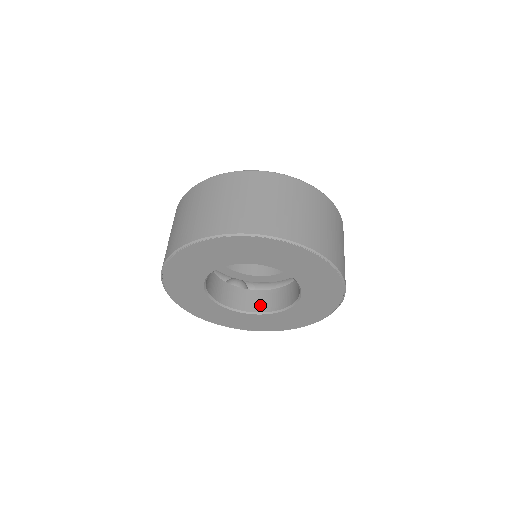
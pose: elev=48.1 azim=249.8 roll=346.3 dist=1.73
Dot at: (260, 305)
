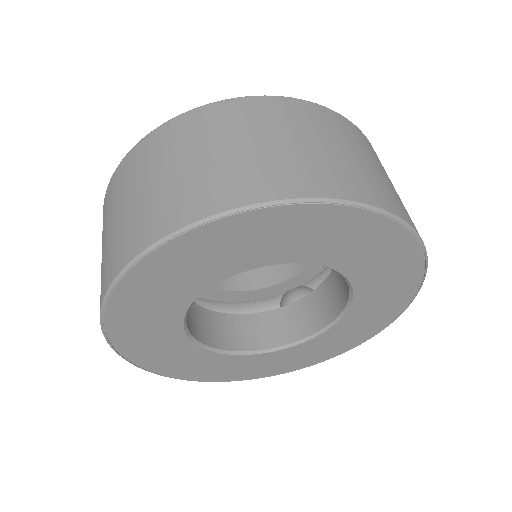
Dot at: (225, 338)
